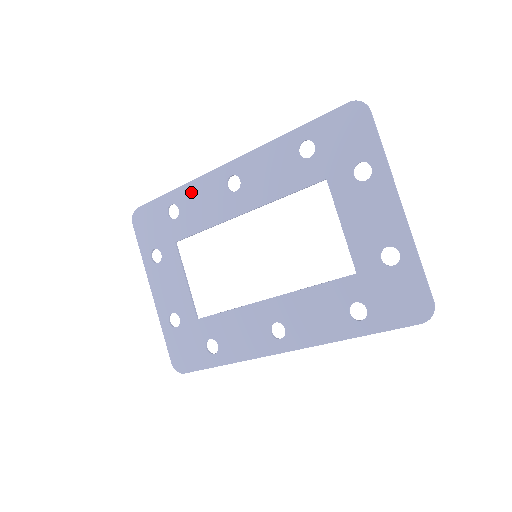
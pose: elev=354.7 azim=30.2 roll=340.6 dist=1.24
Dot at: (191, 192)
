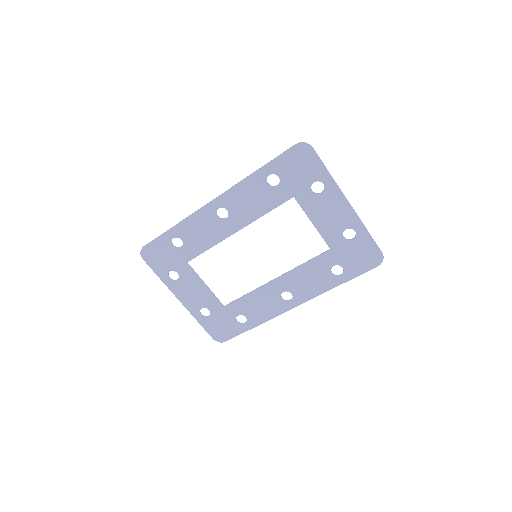
Dot at: (188, 226)
